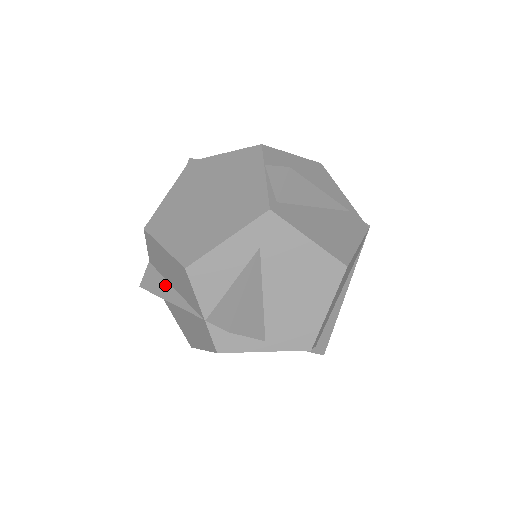
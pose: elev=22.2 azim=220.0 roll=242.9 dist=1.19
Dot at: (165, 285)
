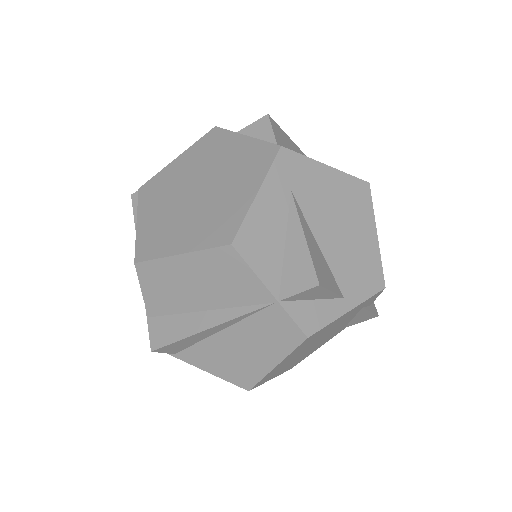
Dot at: (191, 318)
